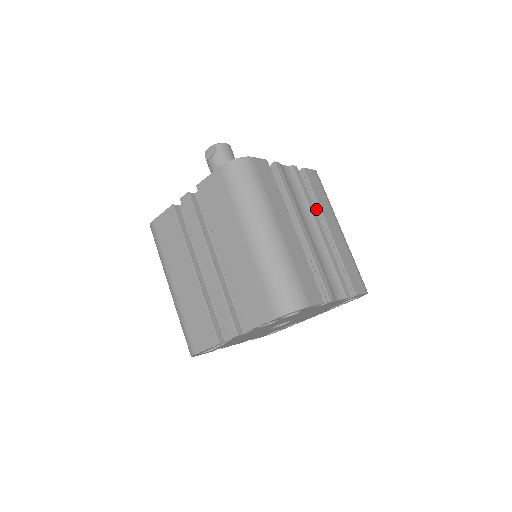
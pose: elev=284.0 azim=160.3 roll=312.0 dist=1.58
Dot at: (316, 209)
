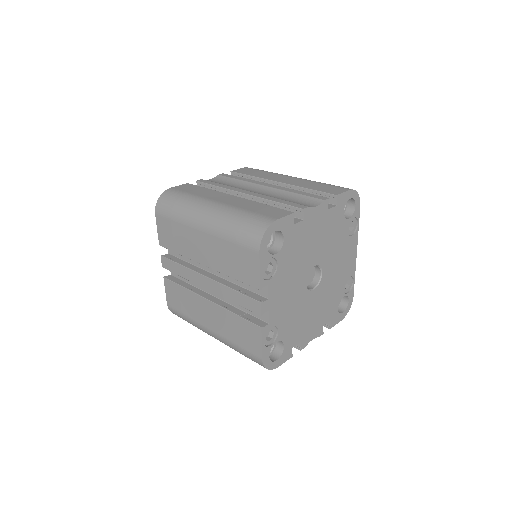
Dot at: occluded
